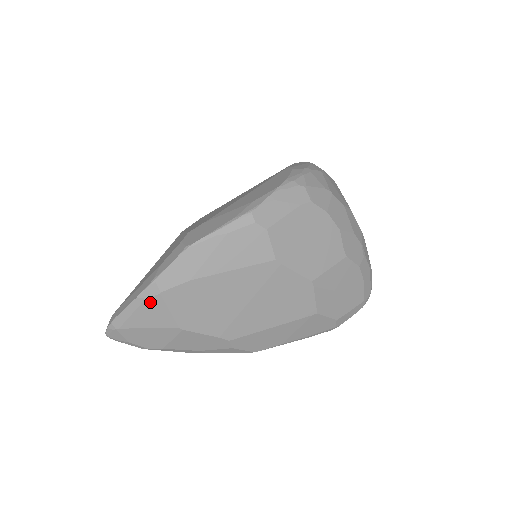
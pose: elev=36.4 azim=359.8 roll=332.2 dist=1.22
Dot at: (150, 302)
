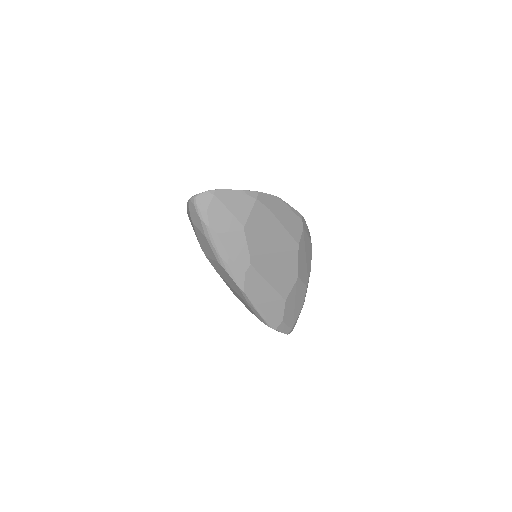
Dot at: (247, 199)
